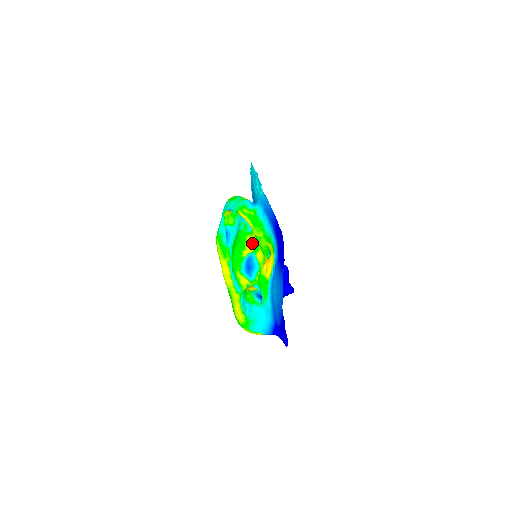
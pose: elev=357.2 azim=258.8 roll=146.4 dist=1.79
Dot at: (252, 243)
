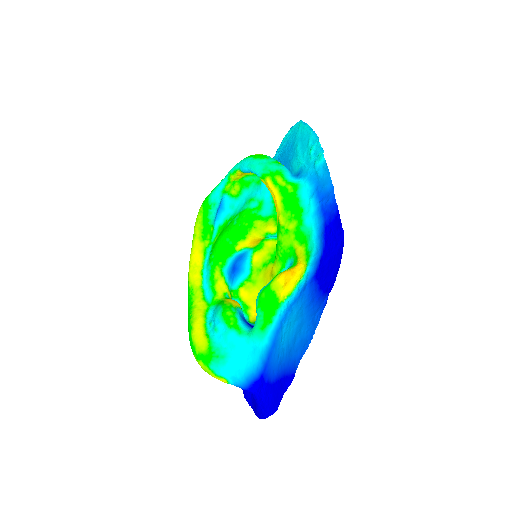
Dot at: (262, 234)
